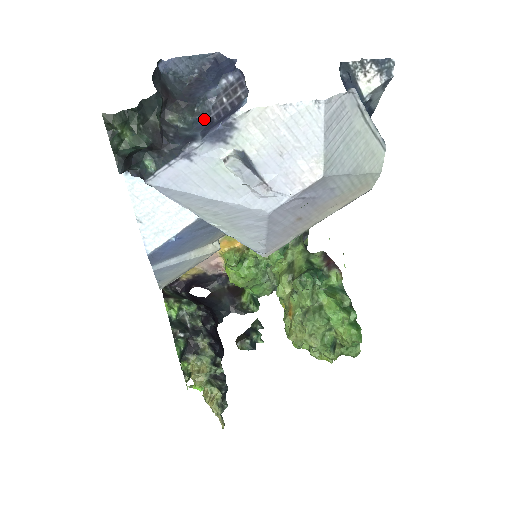
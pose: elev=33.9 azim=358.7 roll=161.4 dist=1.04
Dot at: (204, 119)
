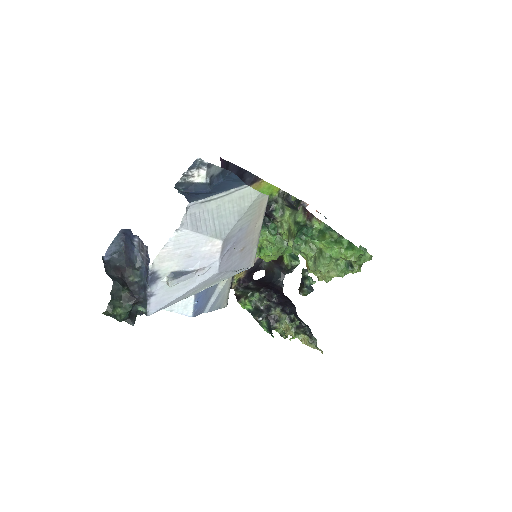
Dot at: (144, 268)
